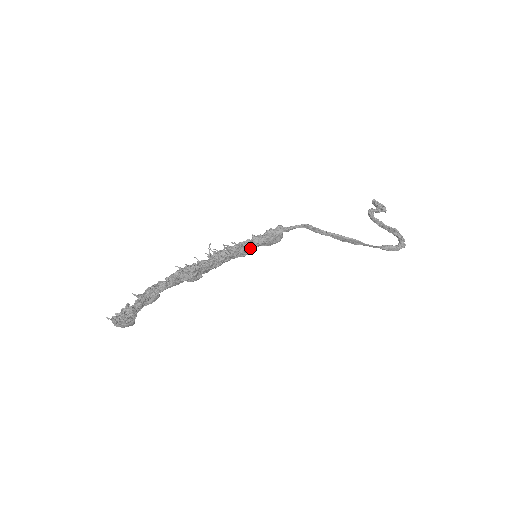
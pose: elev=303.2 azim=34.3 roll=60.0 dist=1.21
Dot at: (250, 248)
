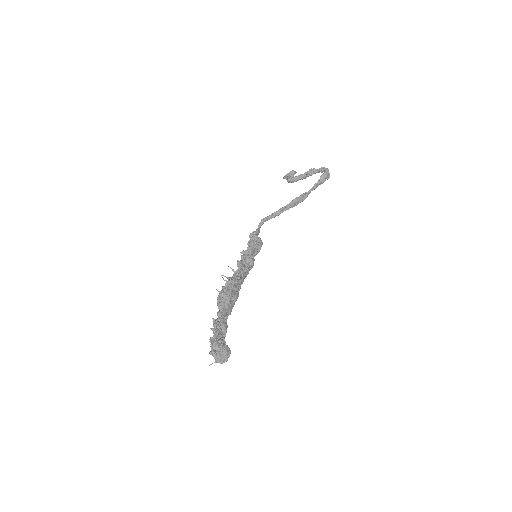
Dot at: (248, 258)
